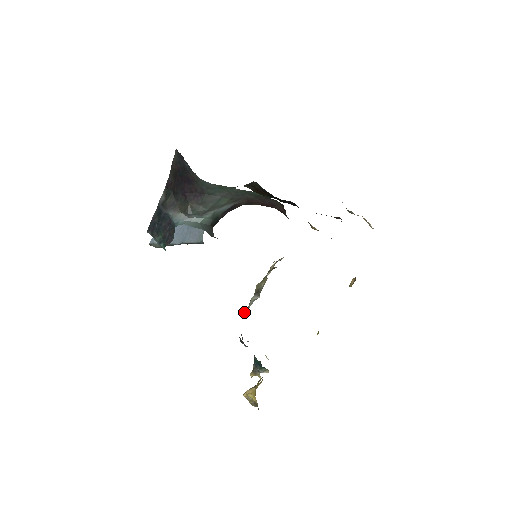
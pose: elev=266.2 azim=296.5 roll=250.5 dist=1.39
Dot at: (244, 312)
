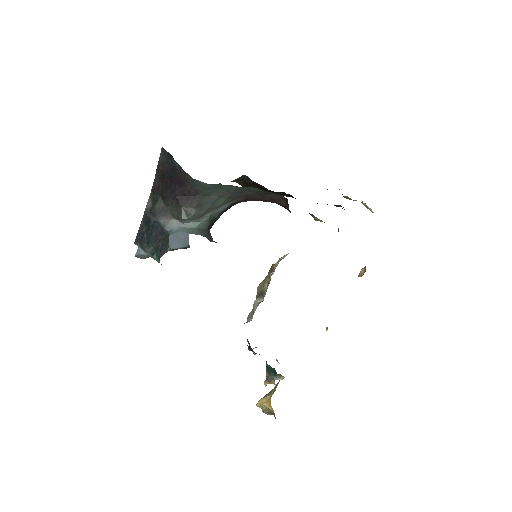
Dot at: (248, 317)
